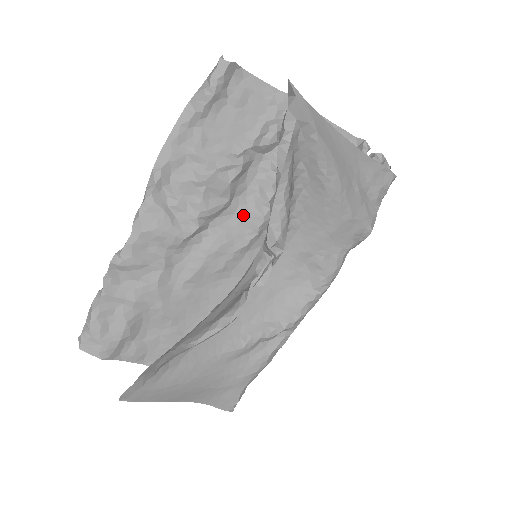
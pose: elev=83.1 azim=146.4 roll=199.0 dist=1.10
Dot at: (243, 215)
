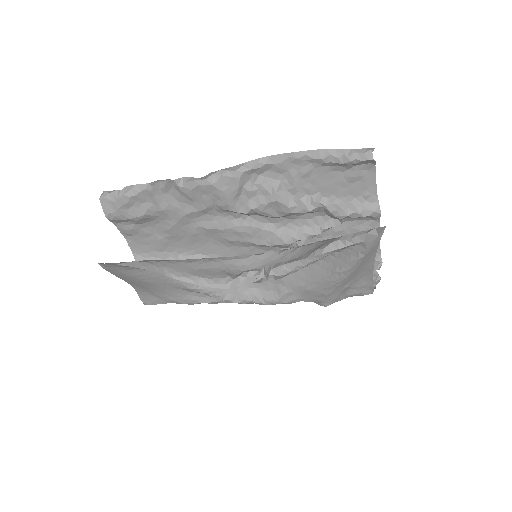
Dot at: (276, 229)
